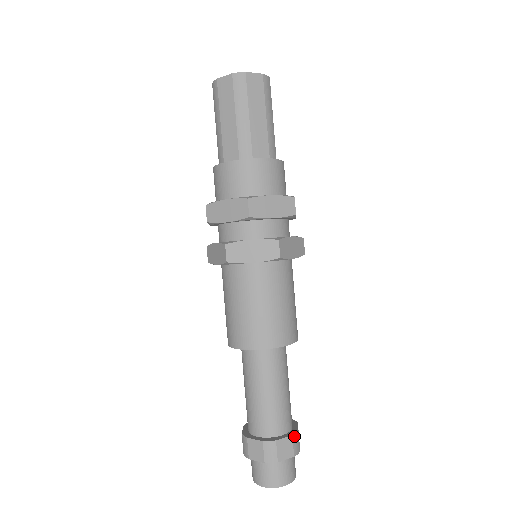
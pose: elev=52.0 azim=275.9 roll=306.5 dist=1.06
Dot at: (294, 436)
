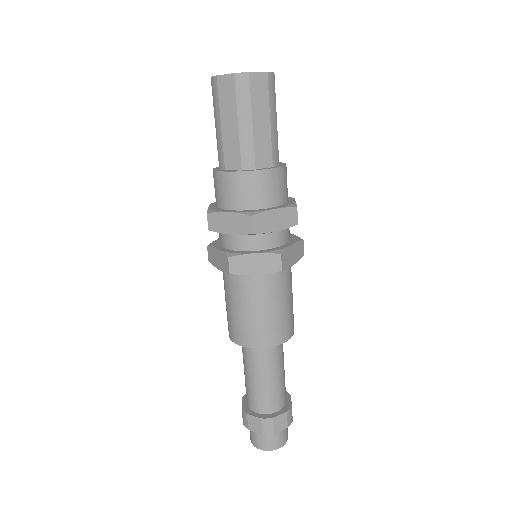
Dot at: (288, 412)
